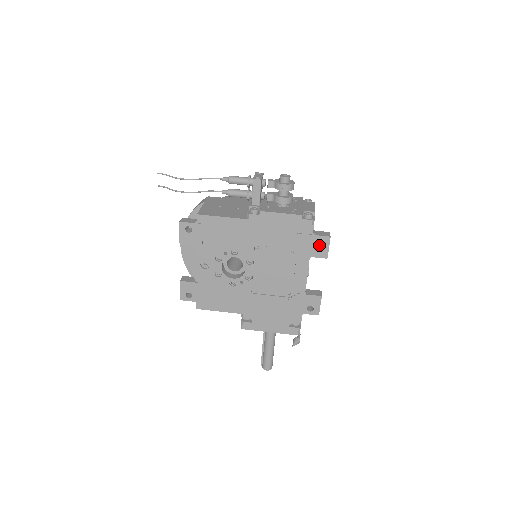
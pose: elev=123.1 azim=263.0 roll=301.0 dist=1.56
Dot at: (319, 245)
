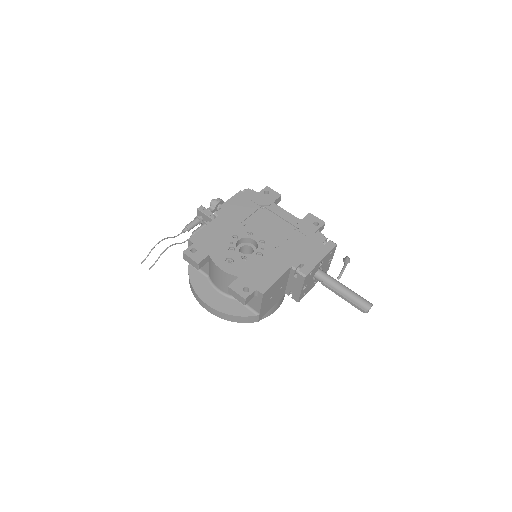
Dot at: (268, 194)
